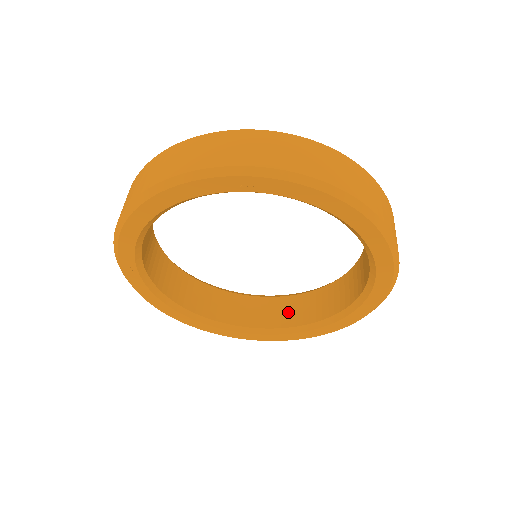
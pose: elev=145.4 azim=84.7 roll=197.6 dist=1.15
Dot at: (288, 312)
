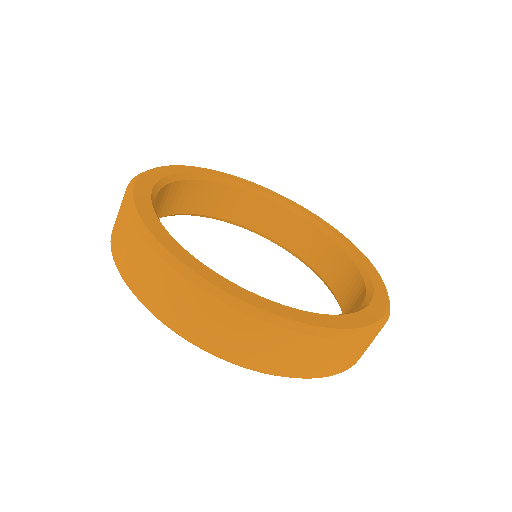
Dot at: (314, 249)
